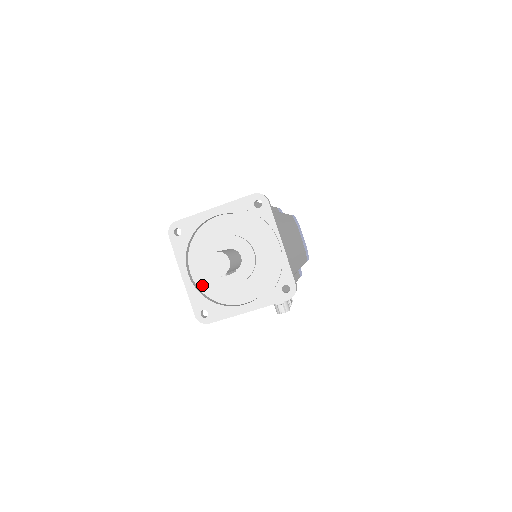
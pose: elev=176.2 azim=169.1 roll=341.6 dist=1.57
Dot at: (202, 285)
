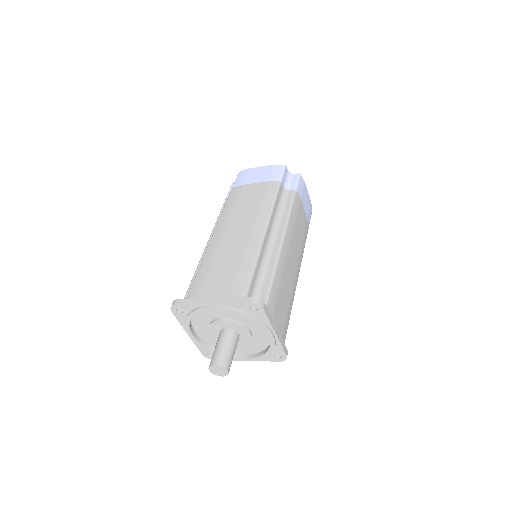
Dot at: (206, 339)
